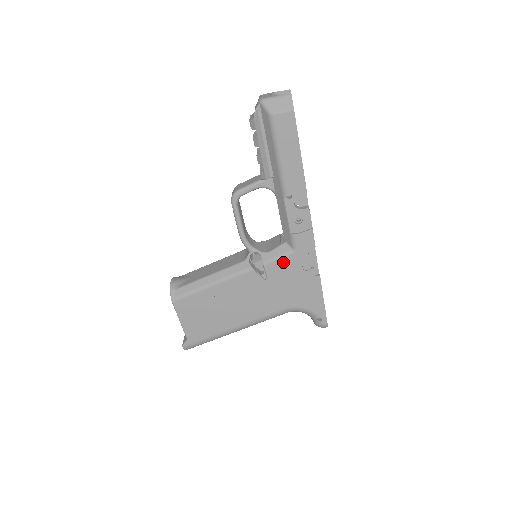
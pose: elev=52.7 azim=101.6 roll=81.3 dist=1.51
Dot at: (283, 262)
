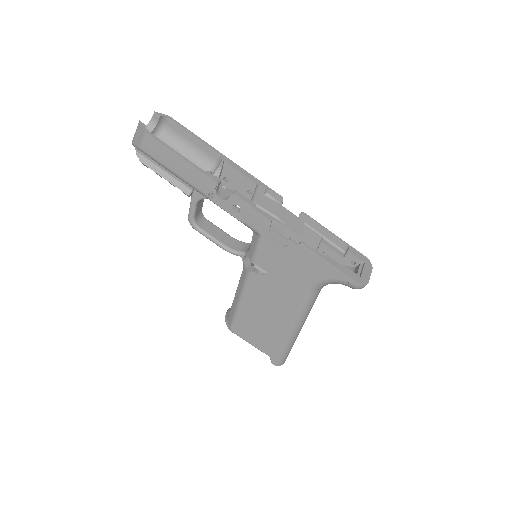
Dot at: (262, 251)
